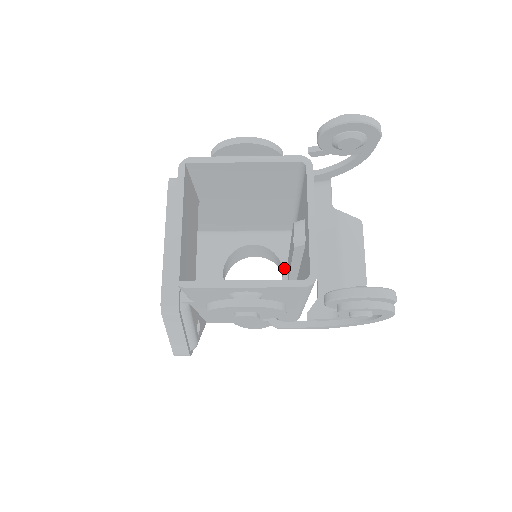
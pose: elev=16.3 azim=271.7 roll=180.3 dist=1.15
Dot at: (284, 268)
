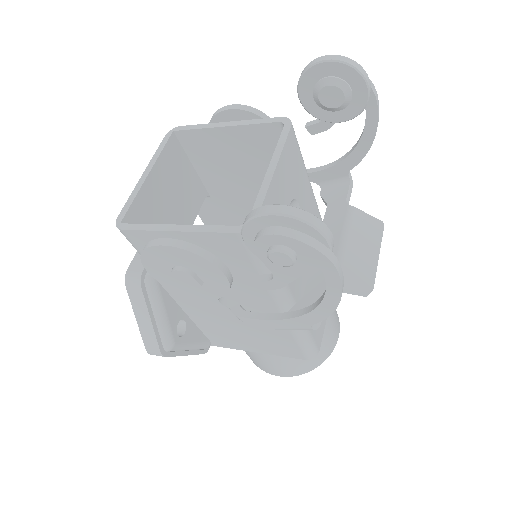
Dot at: occluded
